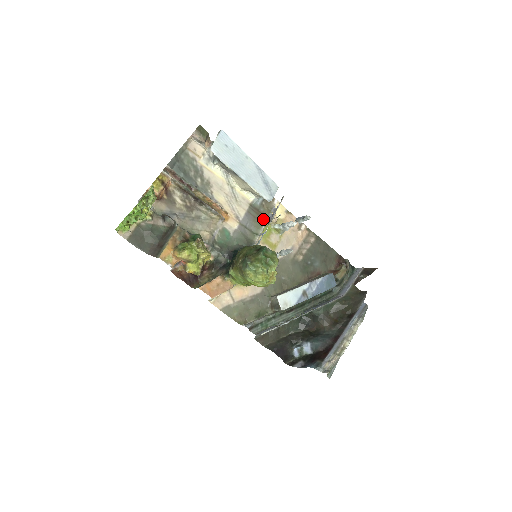
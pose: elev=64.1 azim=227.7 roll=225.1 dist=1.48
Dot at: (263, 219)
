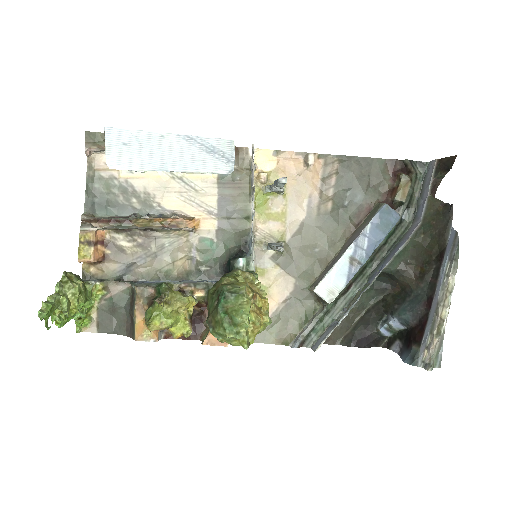
Dot at: (246, 190)
